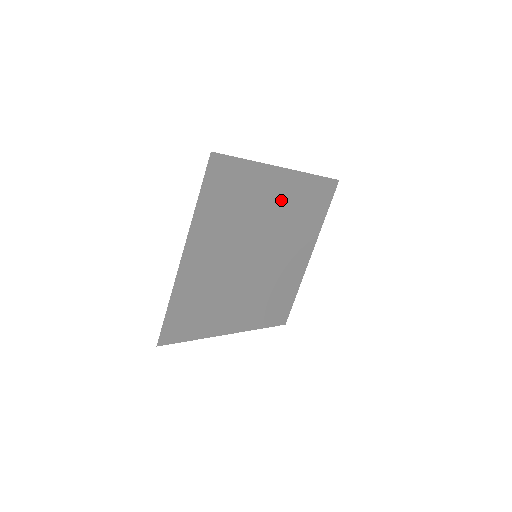
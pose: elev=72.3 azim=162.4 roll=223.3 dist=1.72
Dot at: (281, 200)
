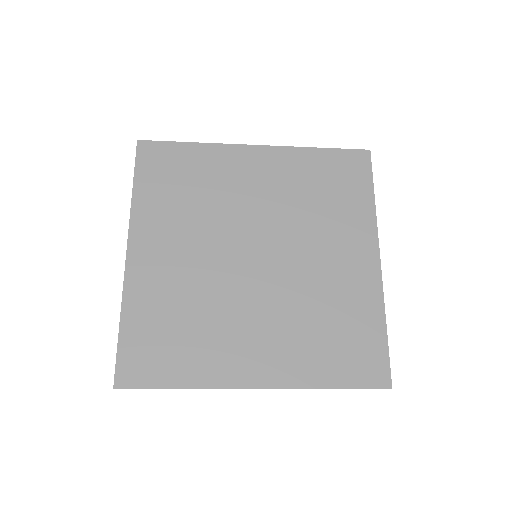
Dot at: (268, 181)
